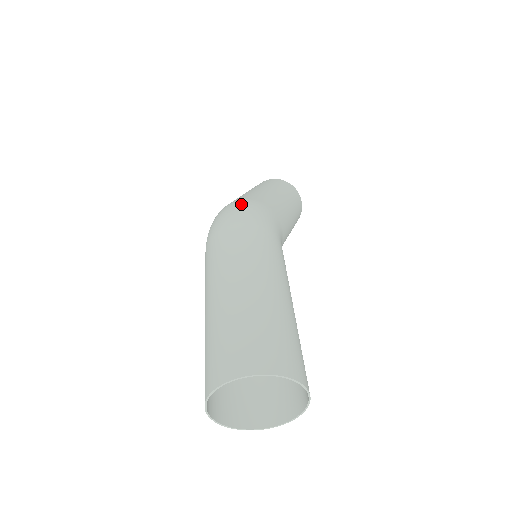
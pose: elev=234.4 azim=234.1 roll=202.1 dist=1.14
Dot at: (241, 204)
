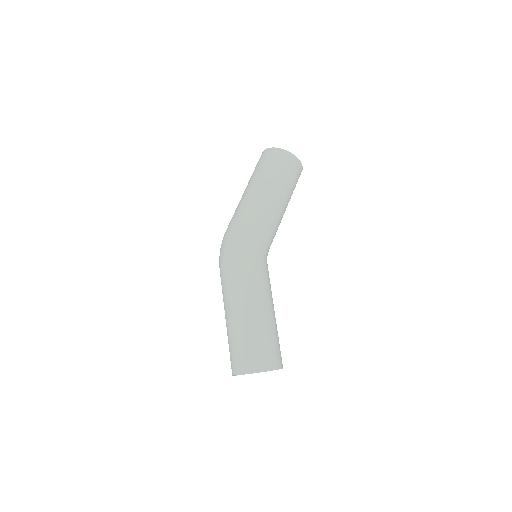
Dot at: (226, 241)
